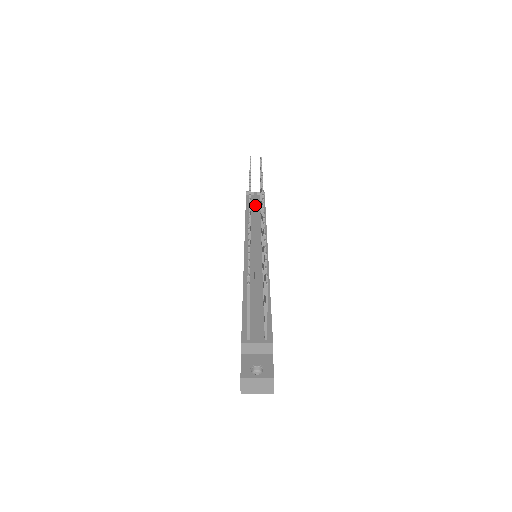
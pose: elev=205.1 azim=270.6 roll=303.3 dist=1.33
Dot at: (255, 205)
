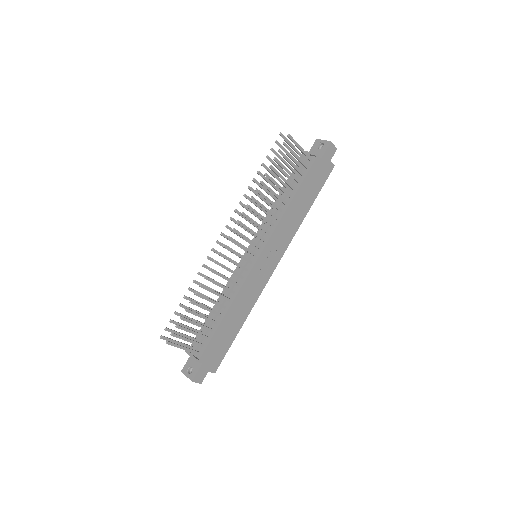
Dot at: (292, 181)
